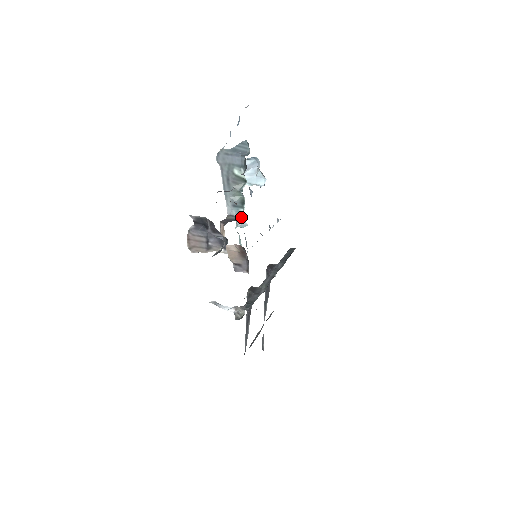
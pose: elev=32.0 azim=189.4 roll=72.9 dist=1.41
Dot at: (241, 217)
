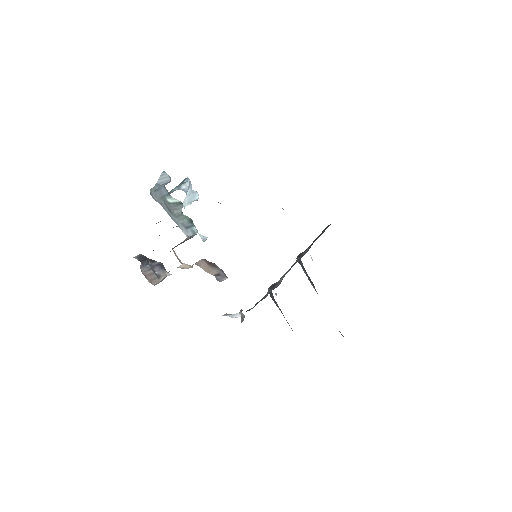
Dot at: (196, 234)
